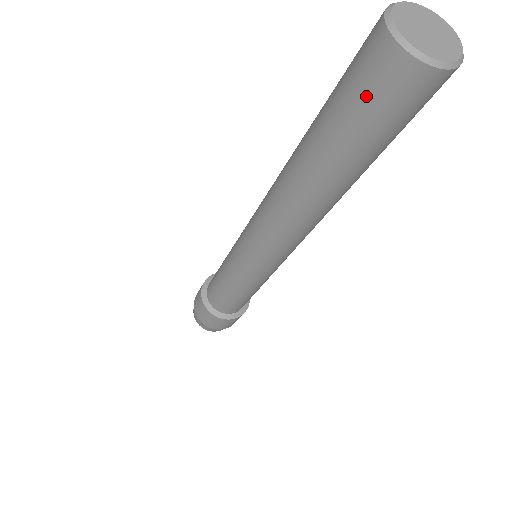
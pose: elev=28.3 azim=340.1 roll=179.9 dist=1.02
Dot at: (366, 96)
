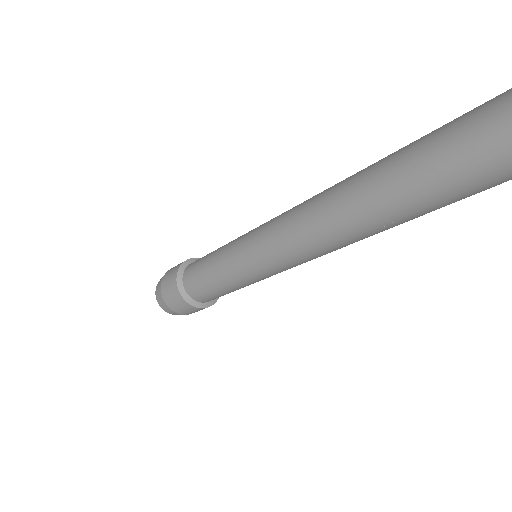
Dot at: (470, 159)
